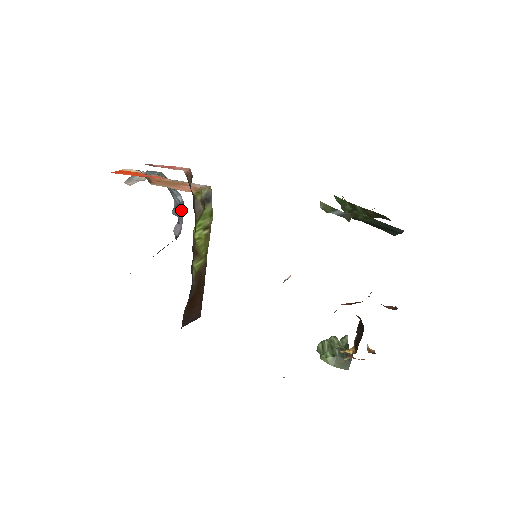
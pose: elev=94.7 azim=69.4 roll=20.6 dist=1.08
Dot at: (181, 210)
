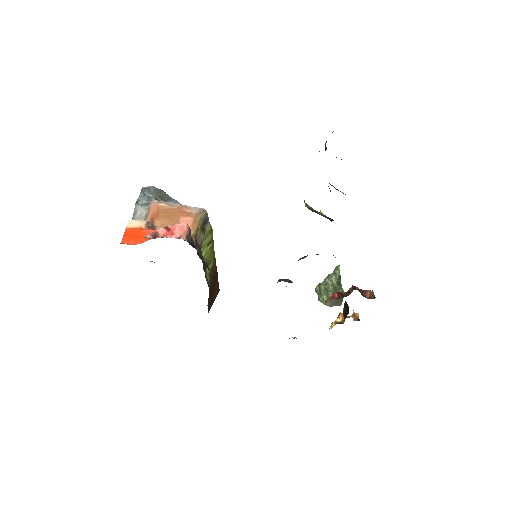
Dot at: occluded
